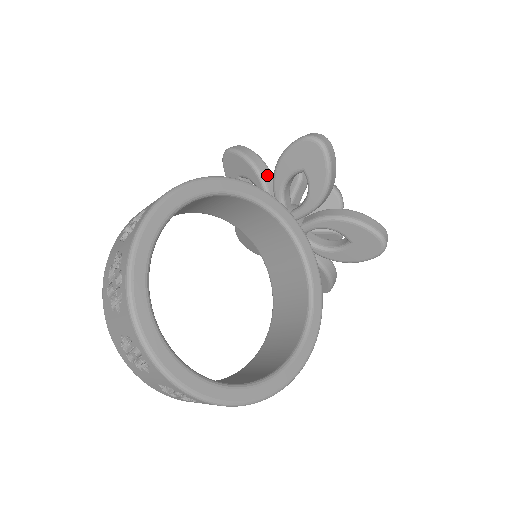
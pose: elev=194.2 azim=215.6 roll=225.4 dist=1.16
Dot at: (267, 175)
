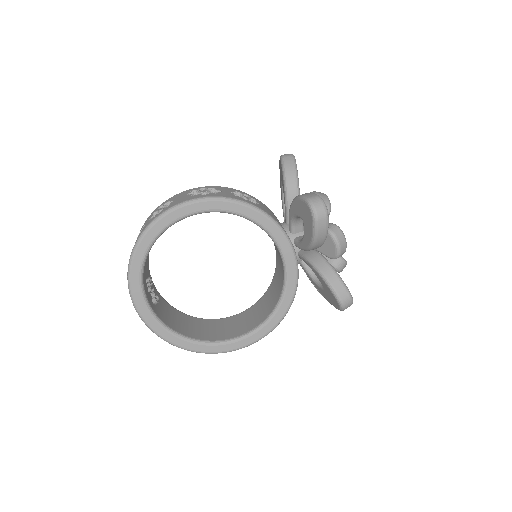
Dot at: occluded
